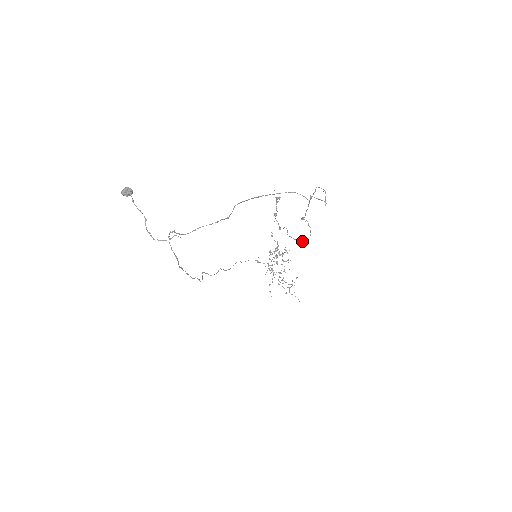
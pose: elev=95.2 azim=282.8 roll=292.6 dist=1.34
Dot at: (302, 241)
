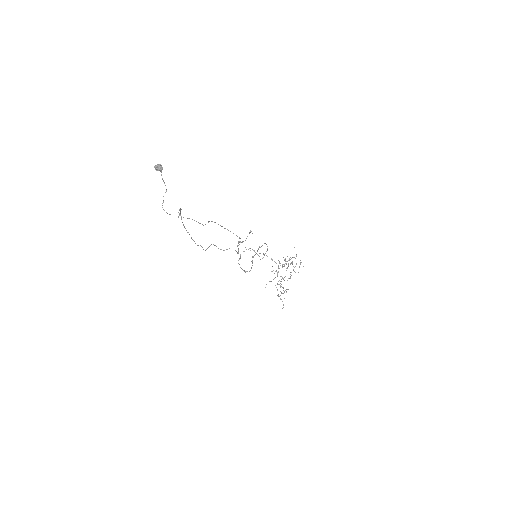
Dot at: (244, 271)
